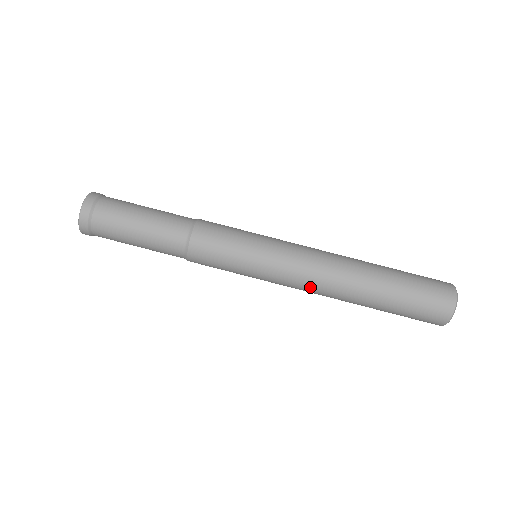
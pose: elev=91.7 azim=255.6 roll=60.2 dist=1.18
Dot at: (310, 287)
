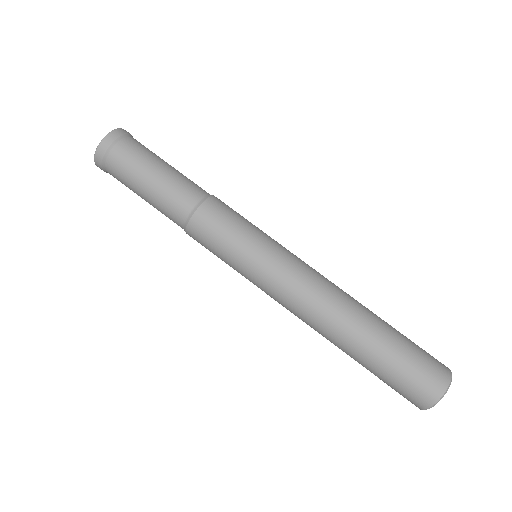
Dot at: (293, 313)
